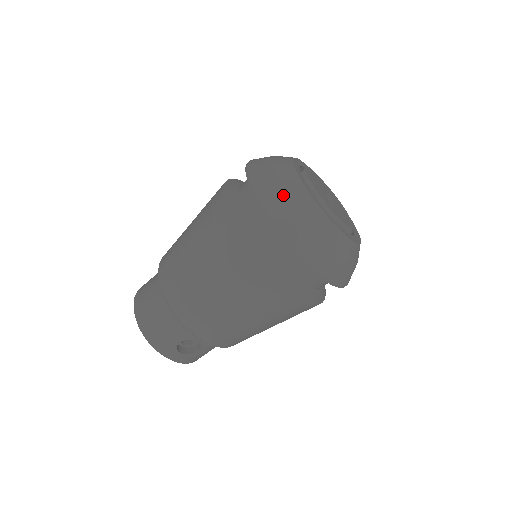
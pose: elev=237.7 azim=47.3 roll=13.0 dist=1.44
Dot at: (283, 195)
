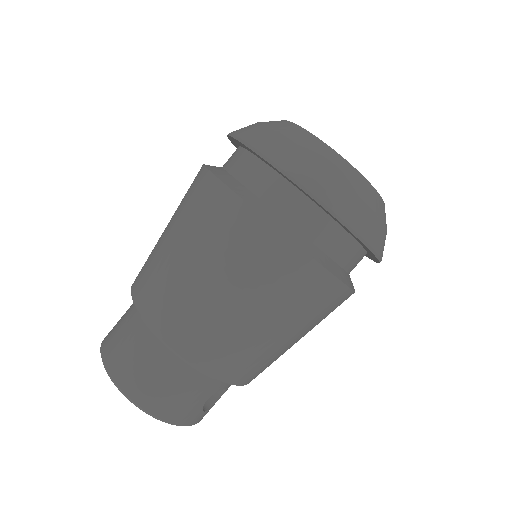
Dot at: (334, 178)
